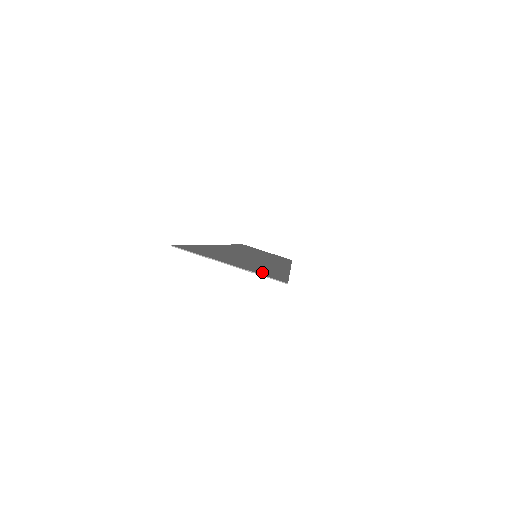
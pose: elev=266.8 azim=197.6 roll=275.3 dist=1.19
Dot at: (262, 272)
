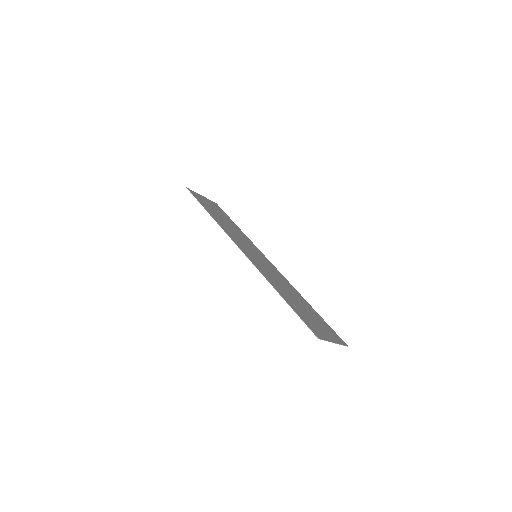
Dot at: (333, 335)
